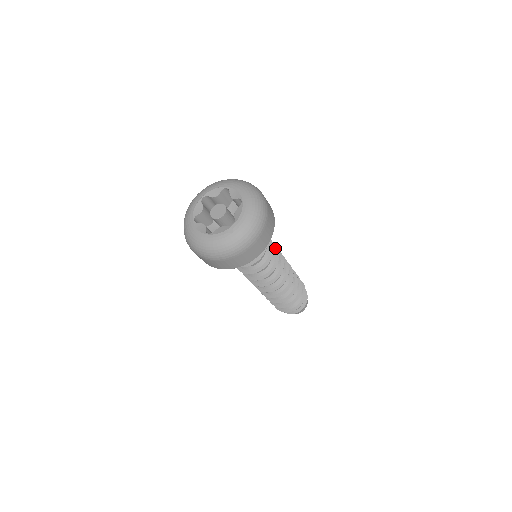
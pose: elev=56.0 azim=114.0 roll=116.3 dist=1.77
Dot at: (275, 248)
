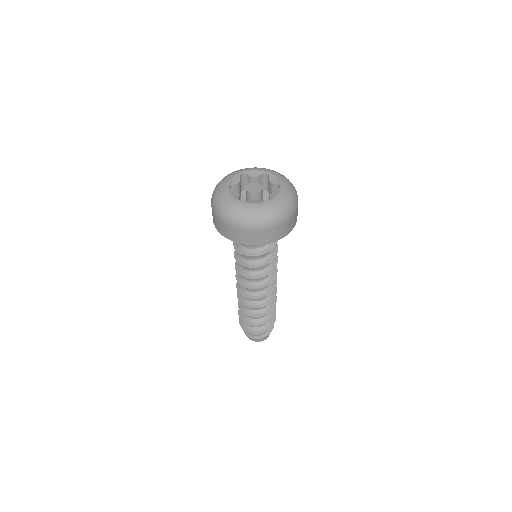
Dot at: occluded
